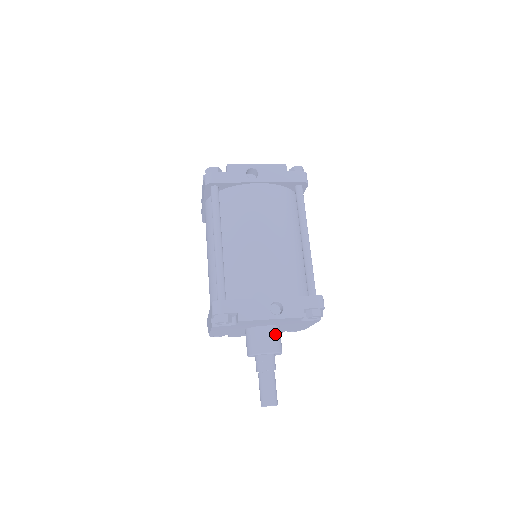
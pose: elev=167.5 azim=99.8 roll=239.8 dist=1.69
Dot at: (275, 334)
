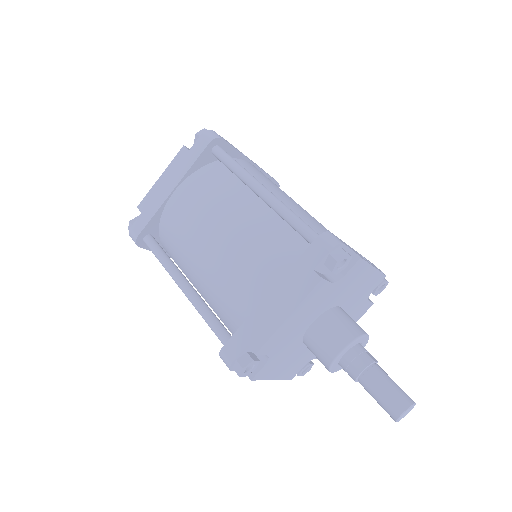
Dot at: occluded
